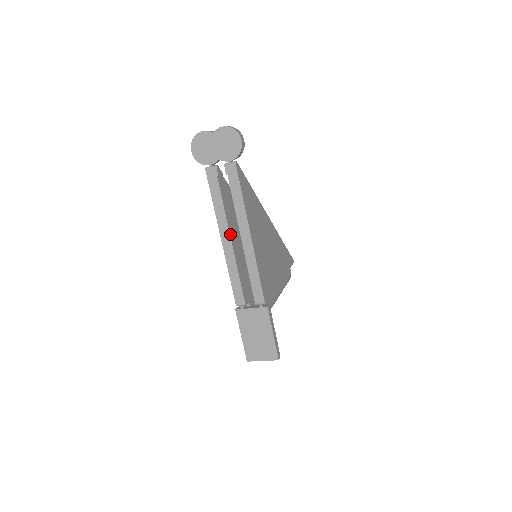
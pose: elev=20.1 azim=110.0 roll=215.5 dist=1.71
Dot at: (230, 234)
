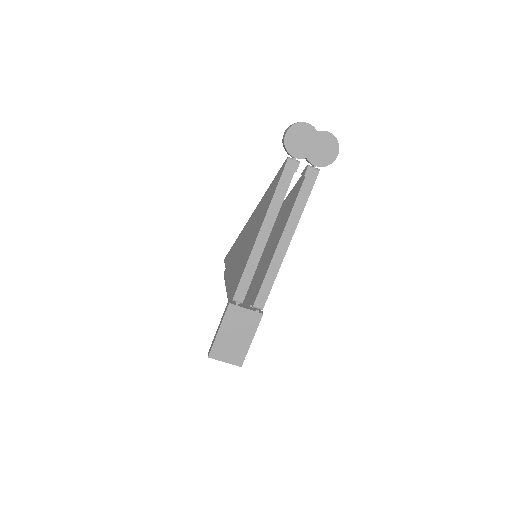
Dot at: (271, 230)
